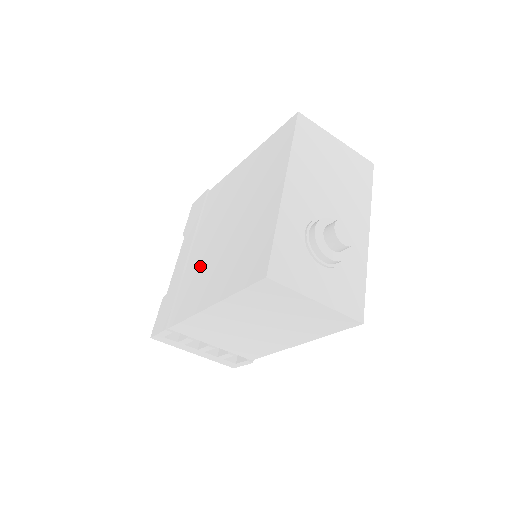
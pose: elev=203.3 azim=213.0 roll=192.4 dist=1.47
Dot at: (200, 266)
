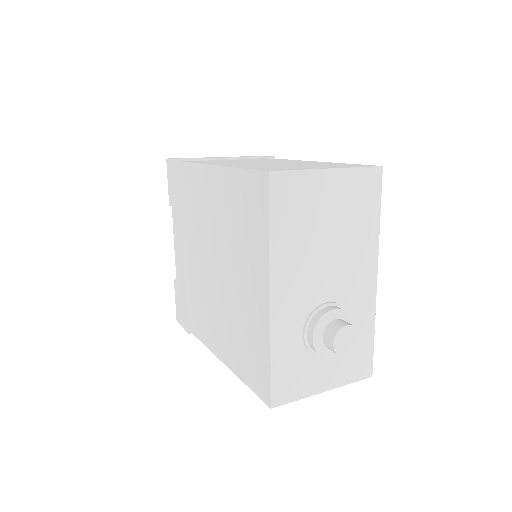
Dot at: (201, 290)
